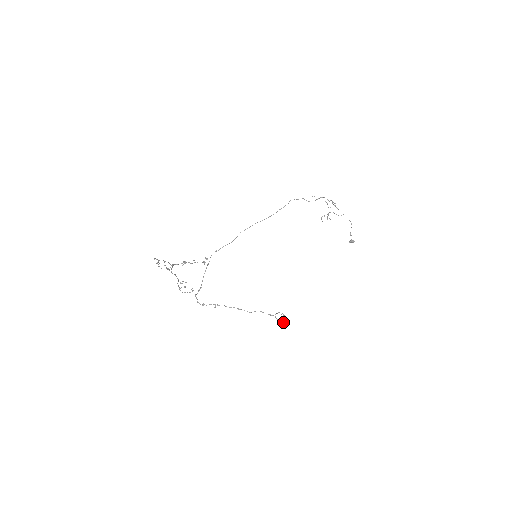
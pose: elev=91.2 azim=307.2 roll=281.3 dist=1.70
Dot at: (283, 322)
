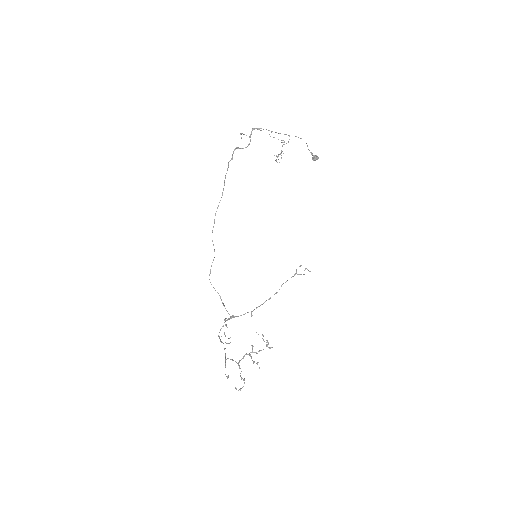
Dot at: occluded
